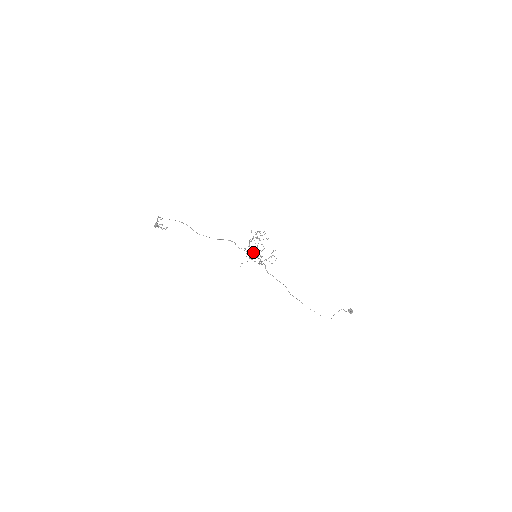
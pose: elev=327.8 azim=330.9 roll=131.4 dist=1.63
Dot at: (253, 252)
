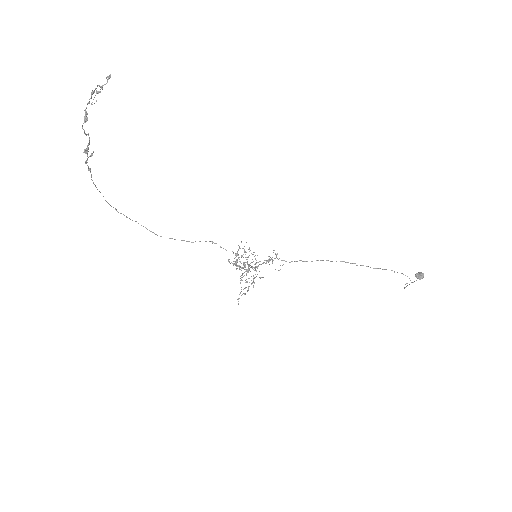
Dot at: (246, 271)
